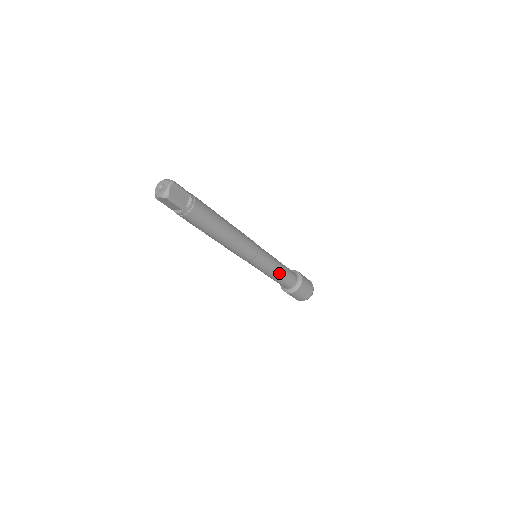
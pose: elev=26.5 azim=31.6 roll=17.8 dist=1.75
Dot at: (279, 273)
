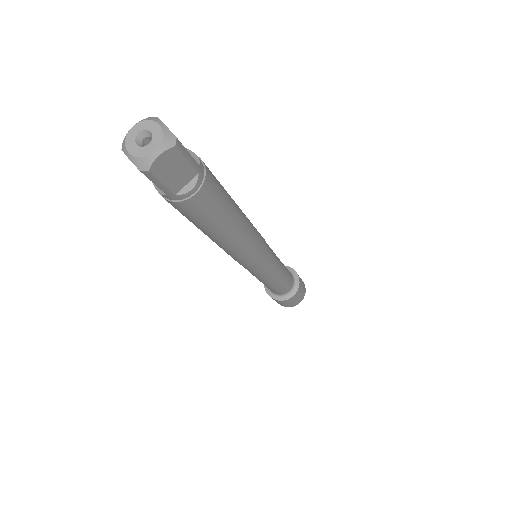
Dot at: (283, 266)
